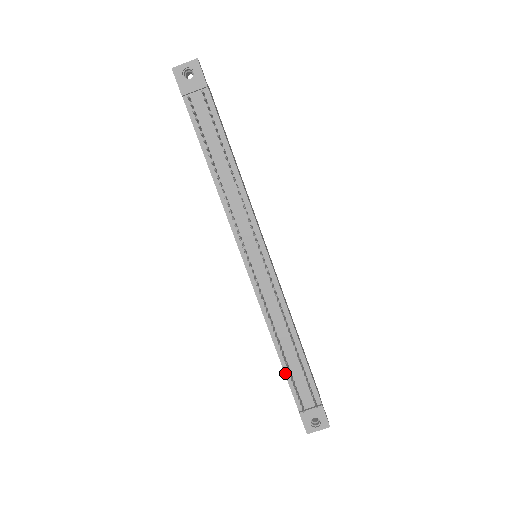
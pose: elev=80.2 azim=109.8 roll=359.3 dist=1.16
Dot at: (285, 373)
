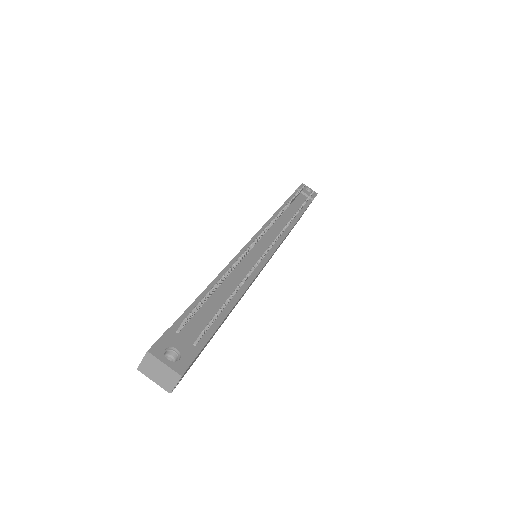
Dot at: (198, 297)
